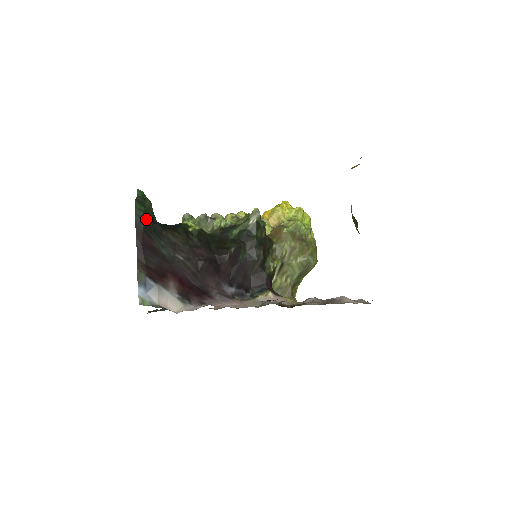
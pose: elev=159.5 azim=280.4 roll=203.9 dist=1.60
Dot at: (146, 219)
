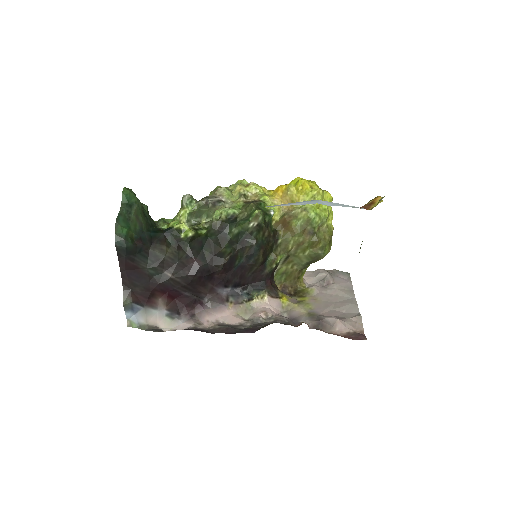
Dot at: (128, 245)
